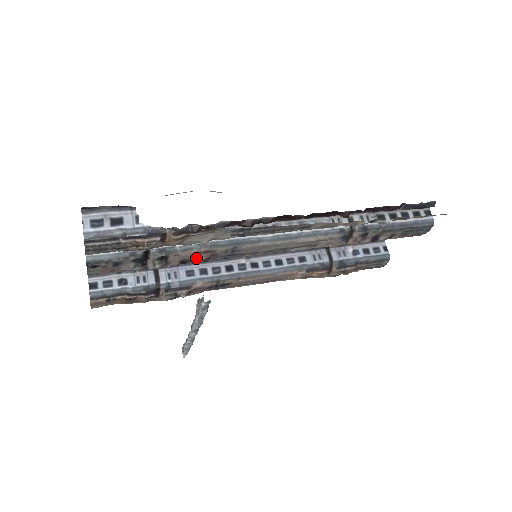
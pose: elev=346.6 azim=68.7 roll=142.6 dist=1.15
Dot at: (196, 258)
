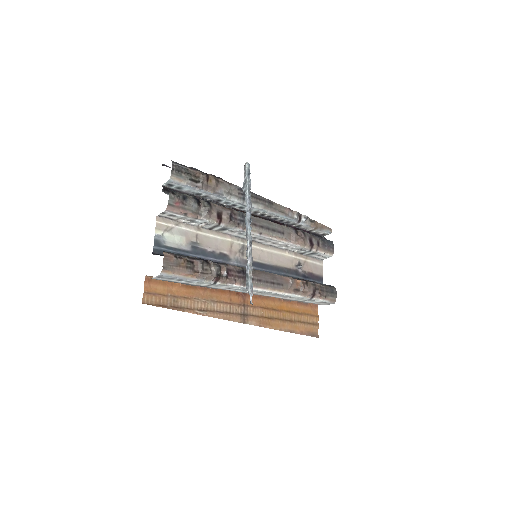
Dot at: (225, 211)
